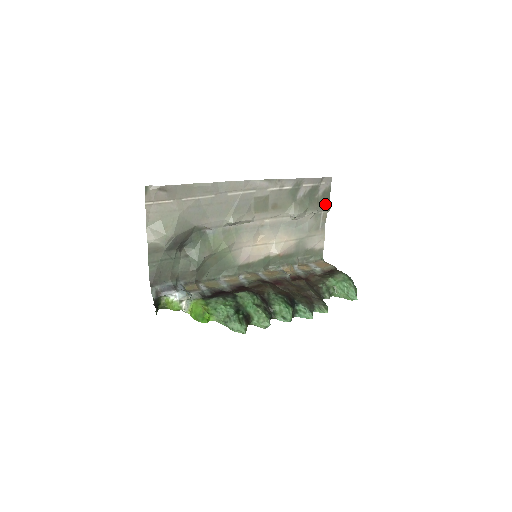
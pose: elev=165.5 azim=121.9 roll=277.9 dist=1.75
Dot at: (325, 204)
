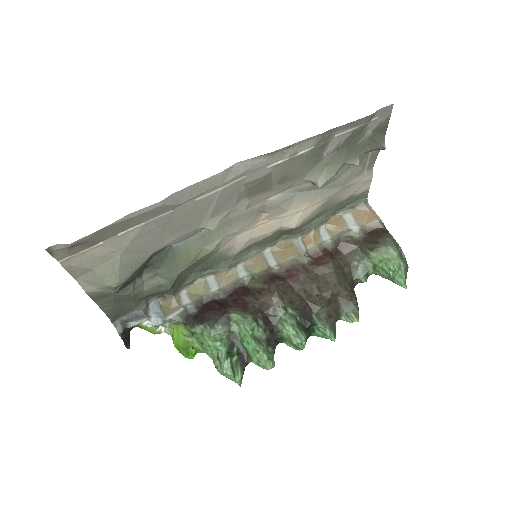
Dot at: (376, 144)
